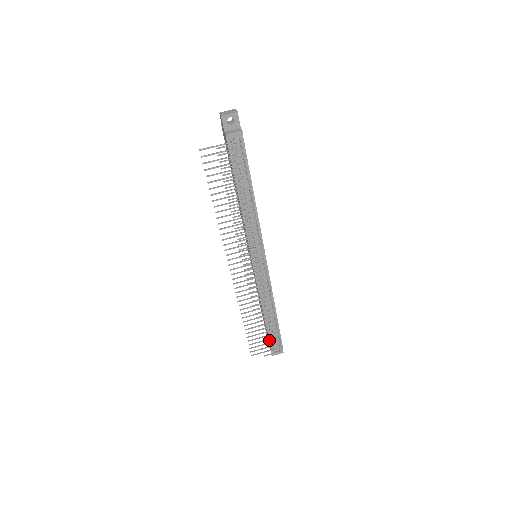
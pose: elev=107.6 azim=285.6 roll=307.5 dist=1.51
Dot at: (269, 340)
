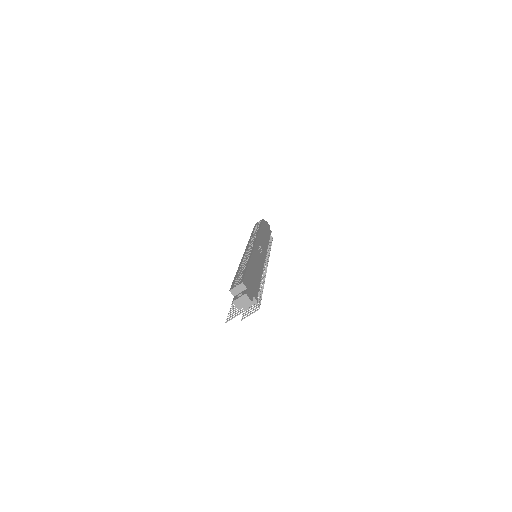
Dot at: occluded
